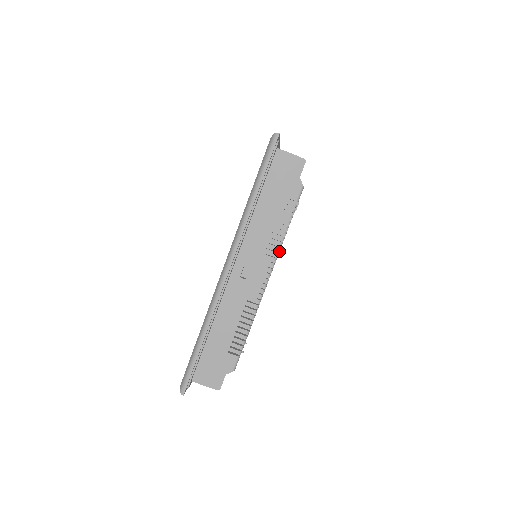
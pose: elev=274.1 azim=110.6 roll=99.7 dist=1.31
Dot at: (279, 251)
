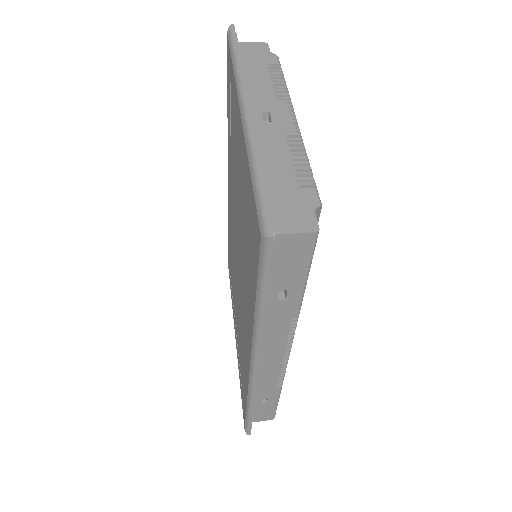
Dot at: occluded
